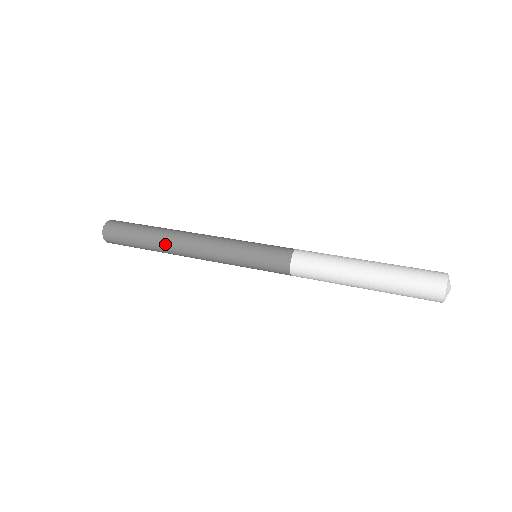
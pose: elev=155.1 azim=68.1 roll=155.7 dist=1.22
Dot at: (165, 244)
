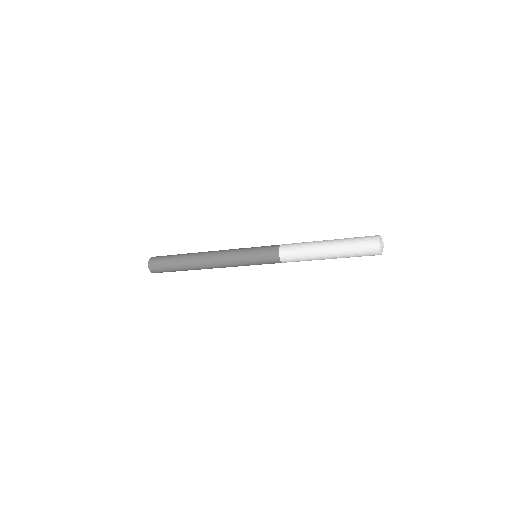
Dot at: (195, 253)
